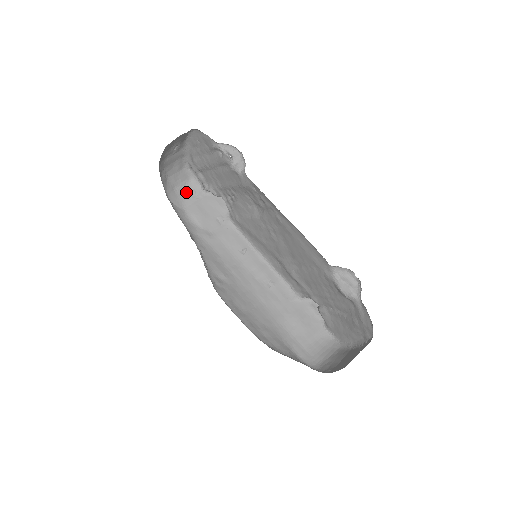
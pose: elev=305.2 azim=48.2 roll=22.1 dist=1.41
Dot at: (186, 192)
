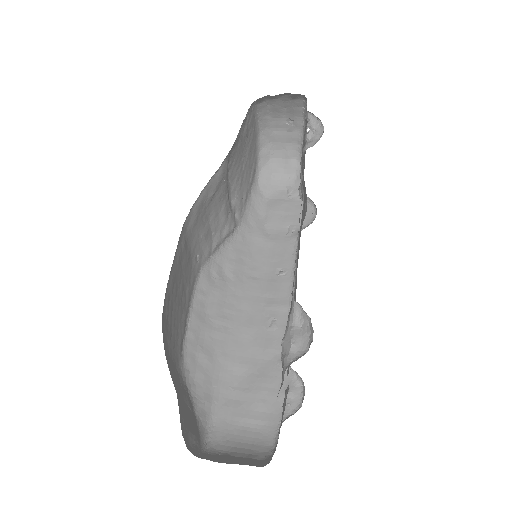
Dot at: (283, 186)
